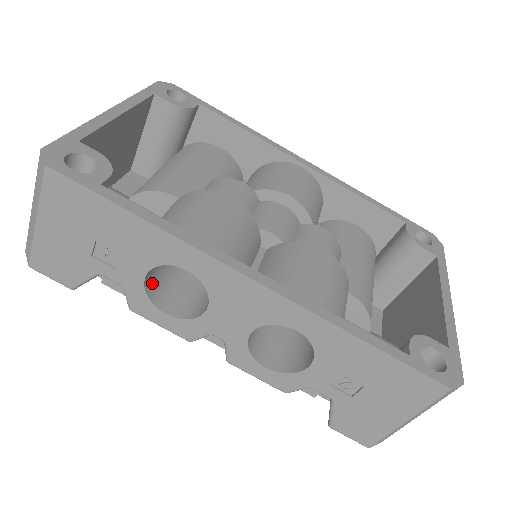
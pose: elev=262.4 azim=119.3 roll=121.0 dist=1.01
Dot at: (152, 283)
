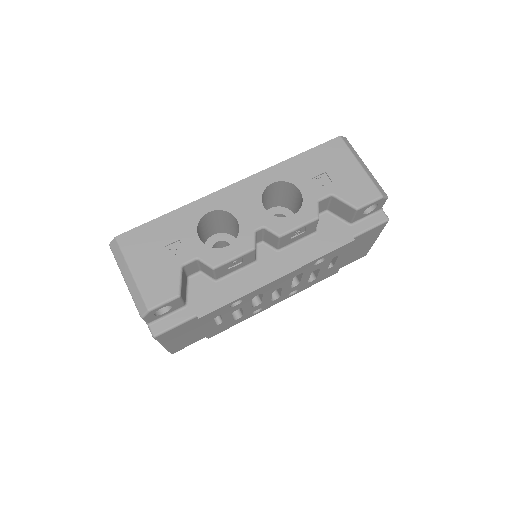
Dot at: occluded
